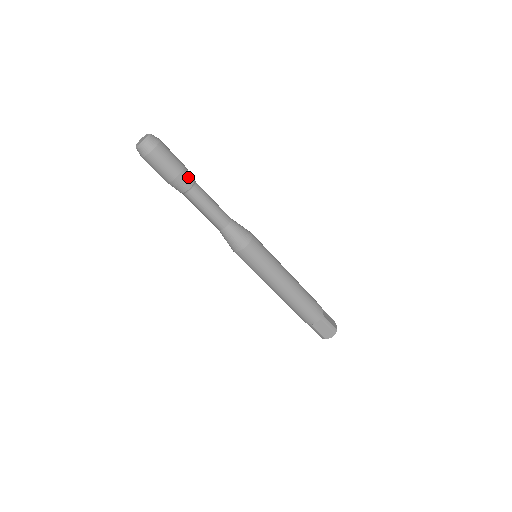
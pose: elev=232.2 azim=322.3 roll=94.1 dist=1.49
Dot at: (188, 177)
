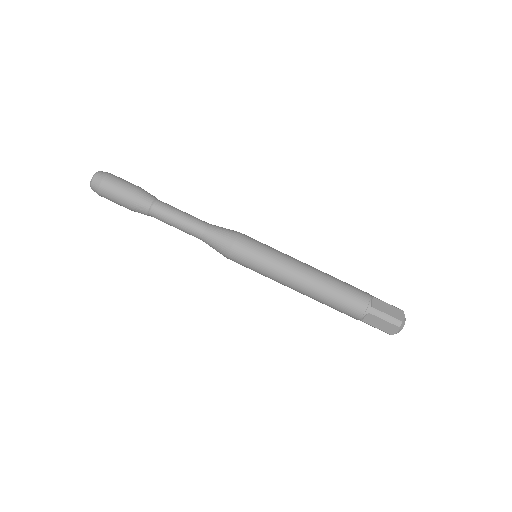
Dot at: (143, 199)
